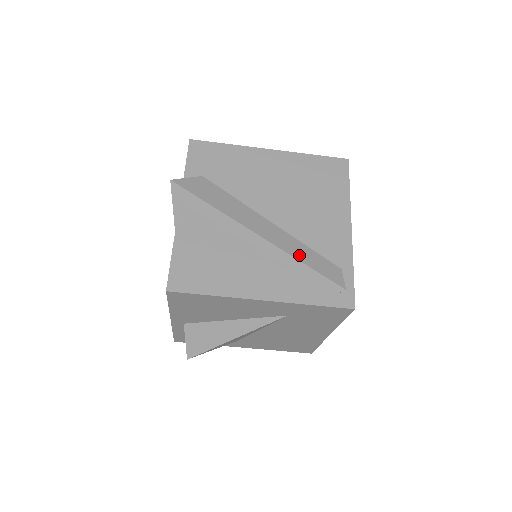
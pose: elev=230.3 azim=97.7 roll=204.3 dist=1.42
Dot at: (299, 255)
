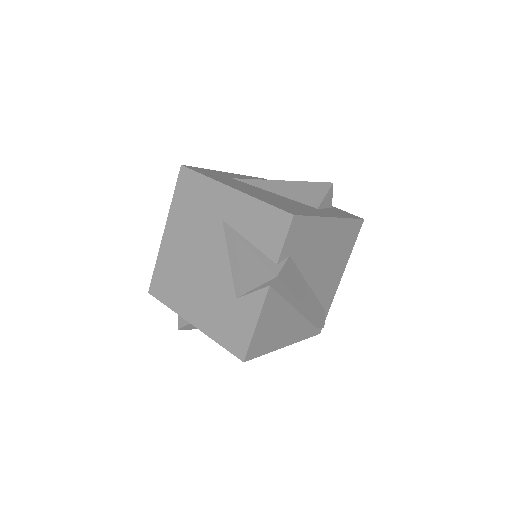
Dot at: (315, 313)
